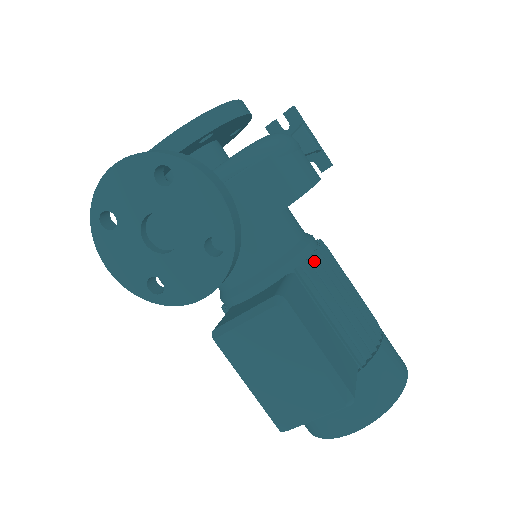
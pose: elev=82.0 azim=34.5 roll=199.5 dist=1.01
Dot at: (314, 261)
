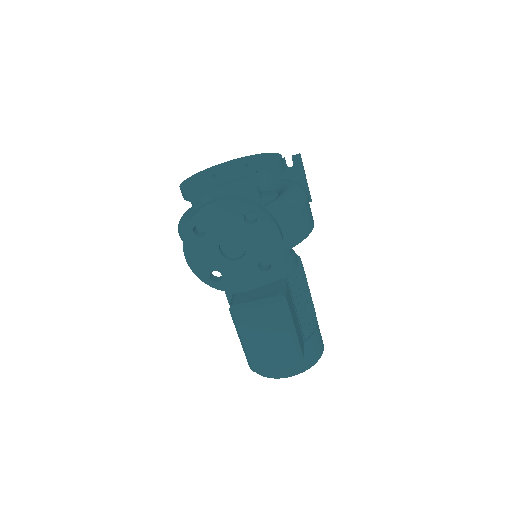
Dot at: (297, 272)
